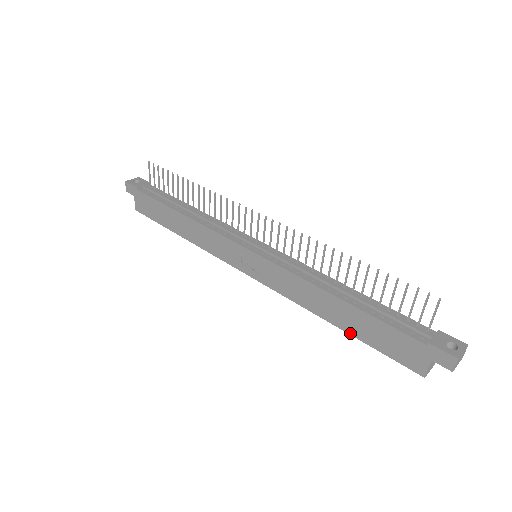
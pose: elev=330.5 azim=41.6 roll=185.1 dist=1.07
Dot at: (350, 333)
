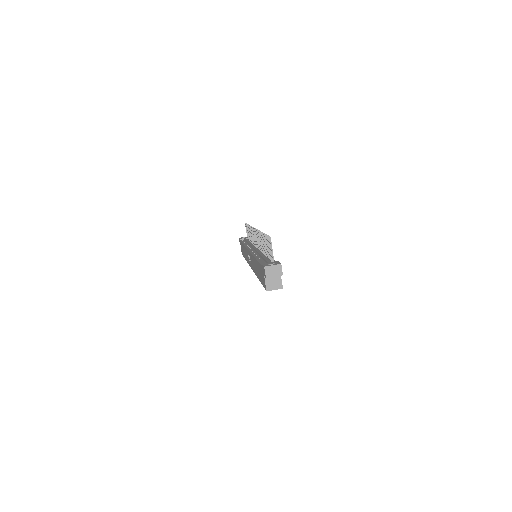
Dot at: (259, 280)
